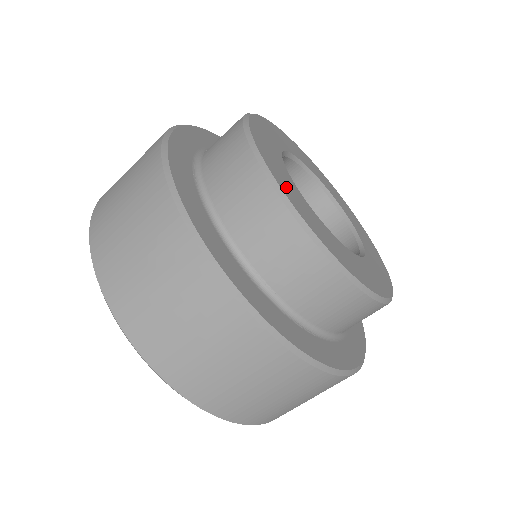
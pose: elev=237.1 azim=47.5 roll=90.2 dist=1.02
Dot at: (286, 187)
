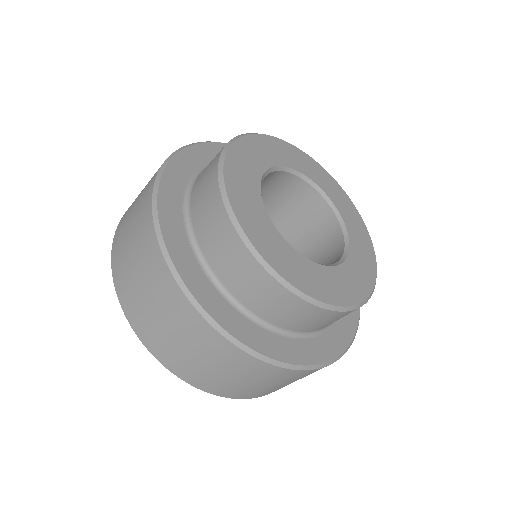
Dot at: (292, 272)
